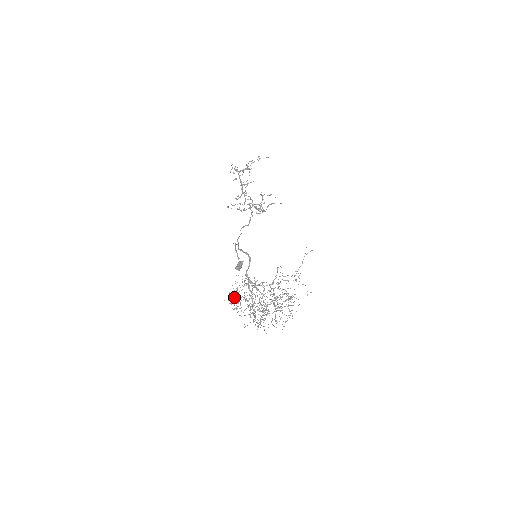
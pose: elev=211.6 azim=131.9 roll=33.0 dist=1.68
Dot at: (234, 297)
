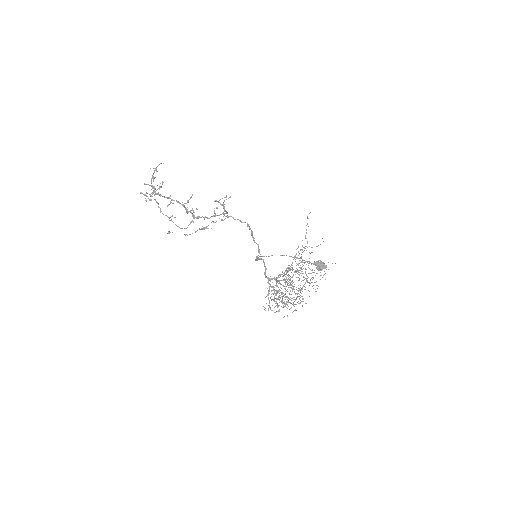
Dot at: (274, 301)
